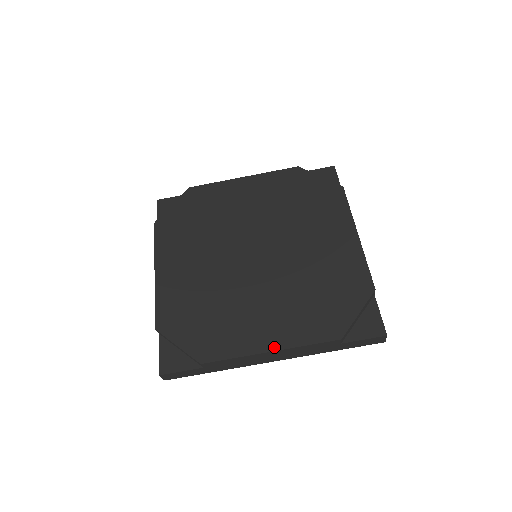
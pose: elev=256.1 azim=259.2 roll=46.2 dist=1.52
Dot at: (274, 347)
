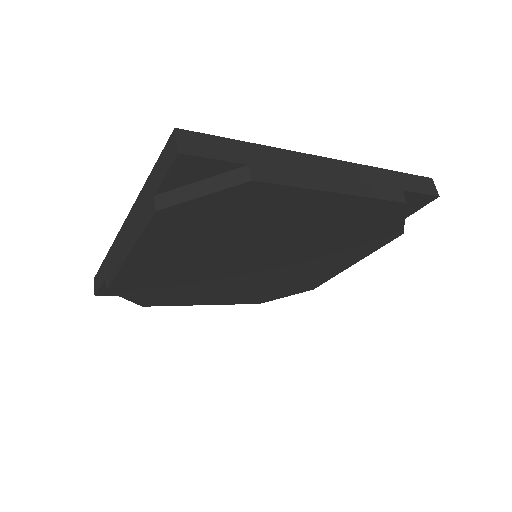
Dot at: (353, 264)
